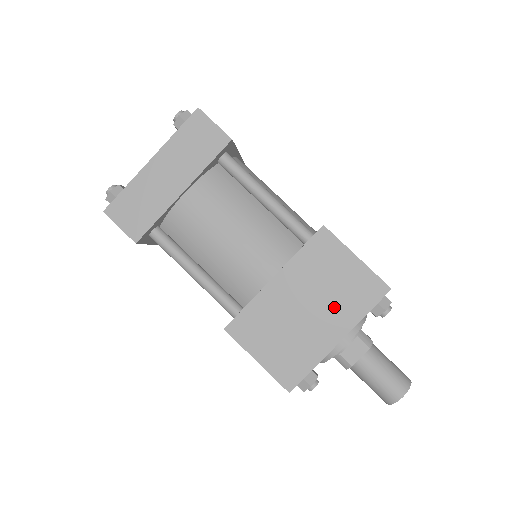
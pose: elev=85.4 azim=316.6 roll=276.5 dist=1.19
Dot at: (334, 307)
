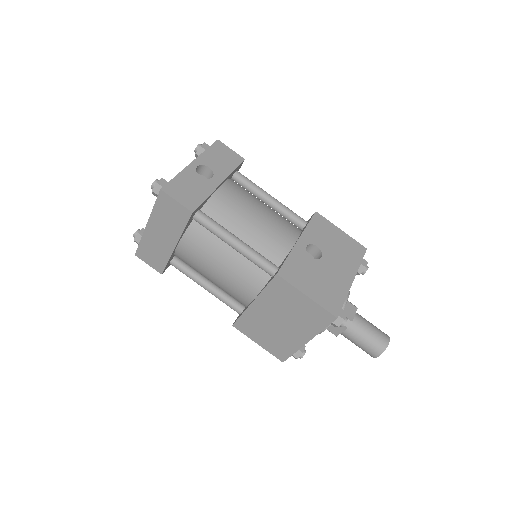
Dot at: (298, 323)
